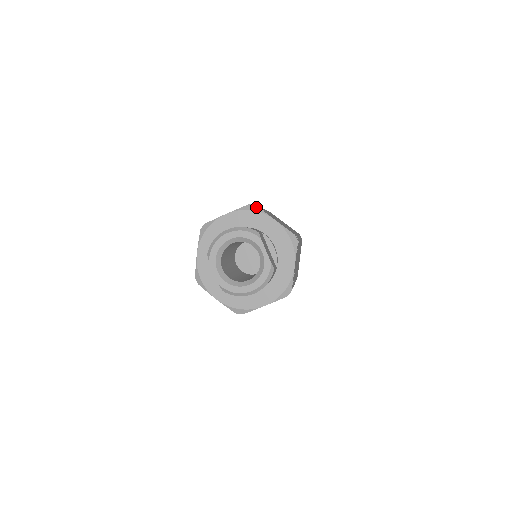
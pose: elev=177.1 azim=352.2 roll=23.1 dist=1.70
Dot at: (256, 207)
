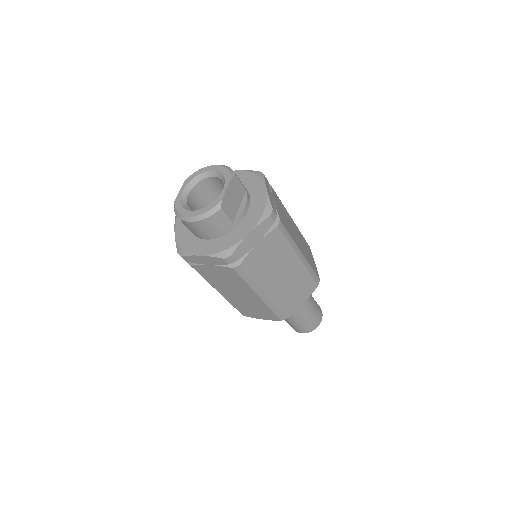
Dot at: (262, 174)
